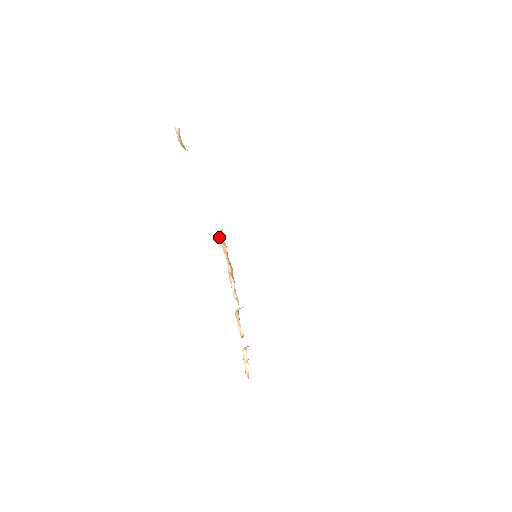
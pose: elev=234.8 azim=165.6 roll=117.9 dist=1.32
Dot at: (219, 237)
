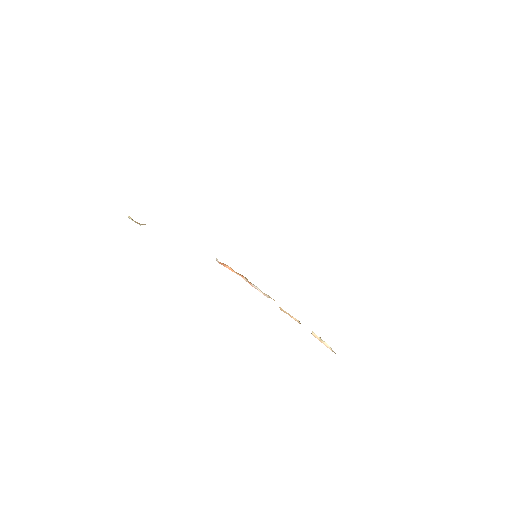
Dot at: (219, 263)
